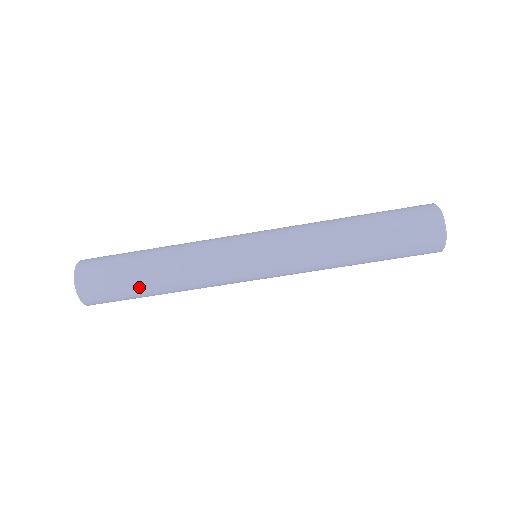
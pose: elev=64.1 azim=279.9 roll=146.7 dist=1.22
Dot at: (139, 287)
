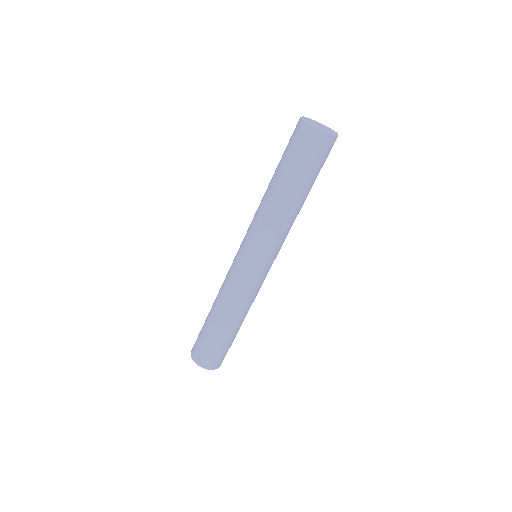
Dot at: (213, 331)
